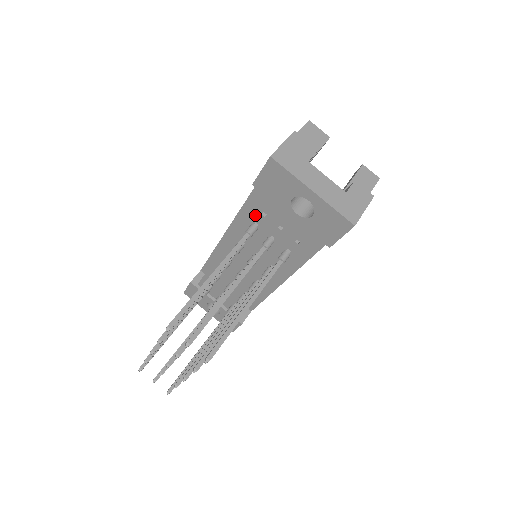
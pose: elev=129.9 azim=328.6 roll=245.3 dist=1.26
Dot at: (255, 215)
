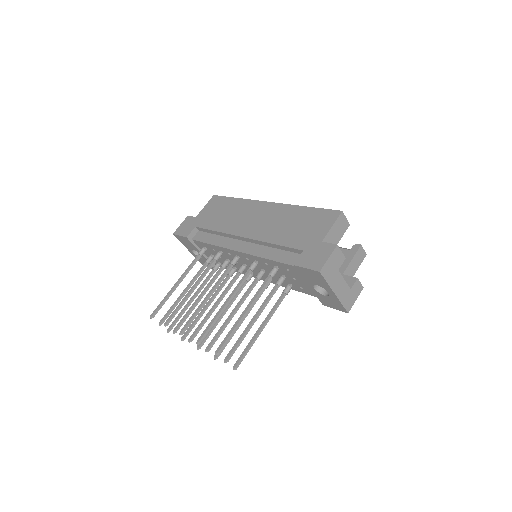
Dot at: (280, 265)
